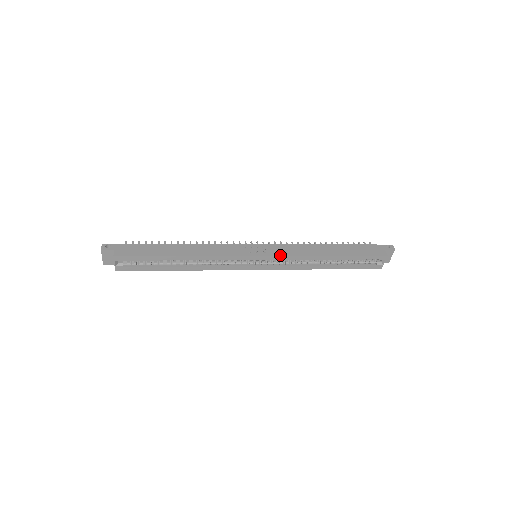
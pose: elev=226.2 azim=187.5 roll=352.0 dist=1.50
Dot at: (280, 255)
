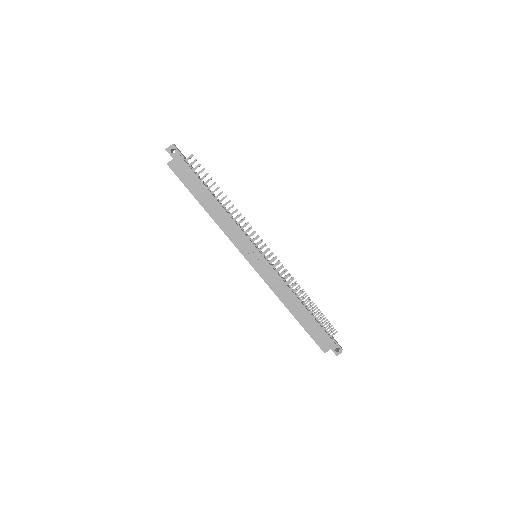
Dot at: (262, 278)
